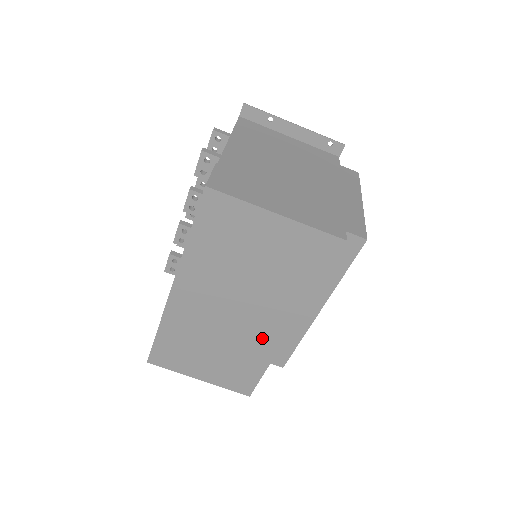
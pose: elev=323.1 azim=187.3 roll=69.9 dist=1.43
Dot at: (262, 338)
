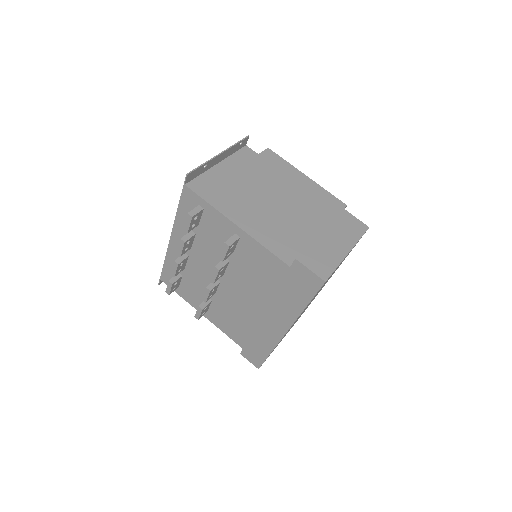
Dot at: occluded
